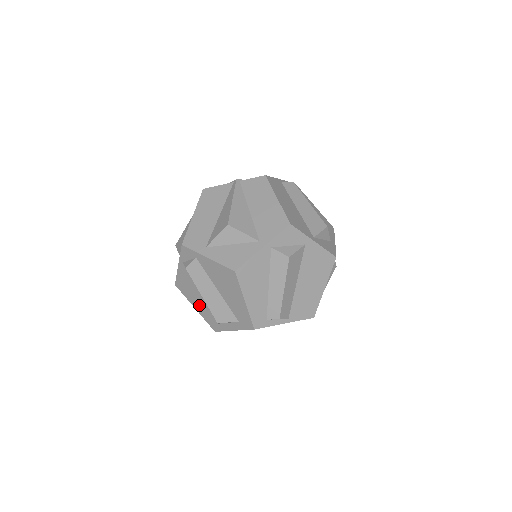
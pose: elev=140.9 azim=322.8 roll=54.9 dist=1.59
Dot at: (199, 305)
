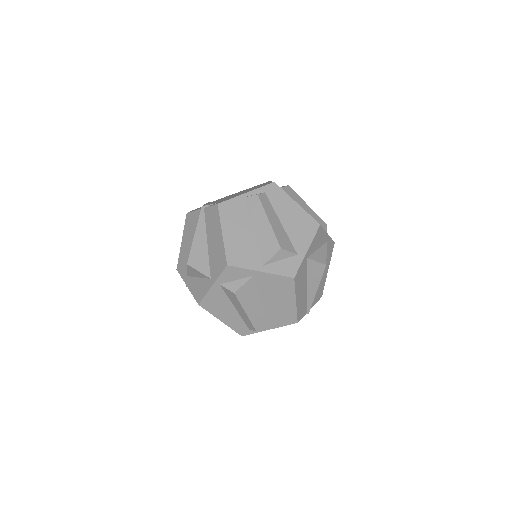
Dot at: occluded
